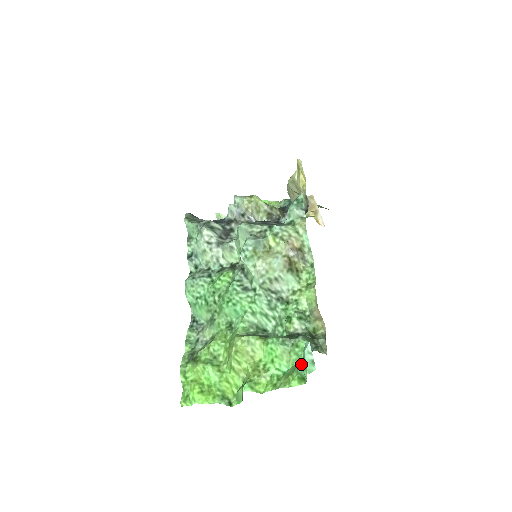
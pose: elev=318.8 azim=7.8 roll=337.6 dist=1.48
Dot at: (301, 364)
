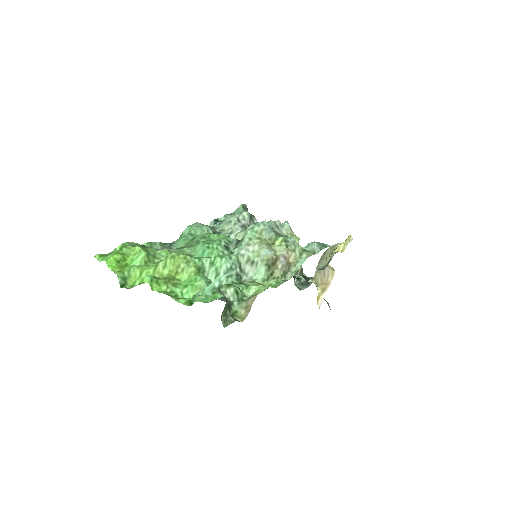
Dot at: occluded
